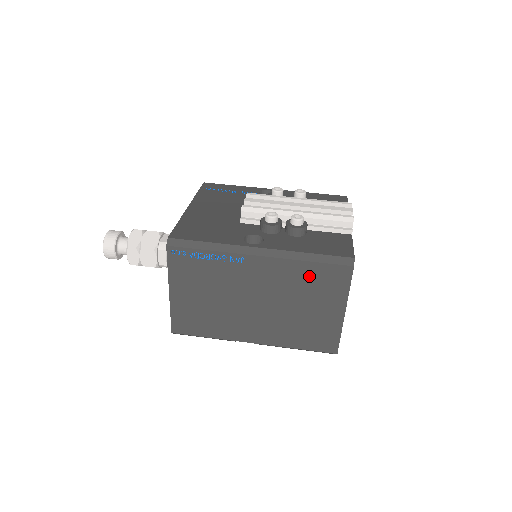
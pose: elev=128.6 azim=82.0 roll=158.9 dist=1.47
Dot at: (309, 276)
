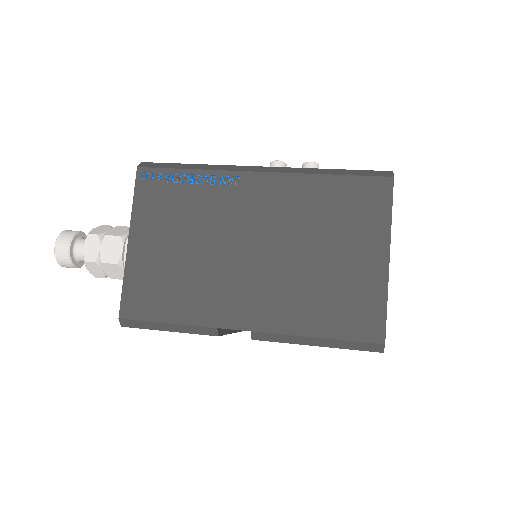
Dot at: (331, 198)
